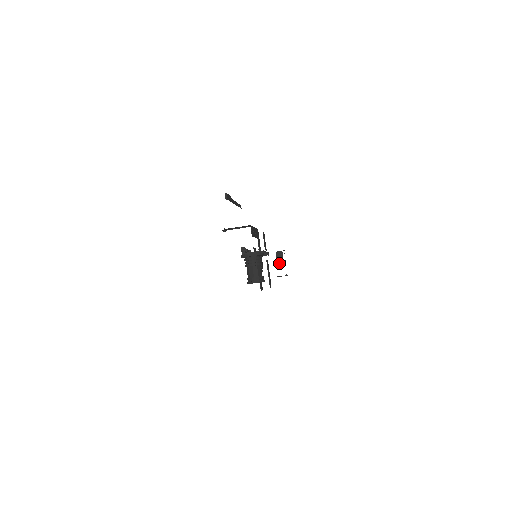
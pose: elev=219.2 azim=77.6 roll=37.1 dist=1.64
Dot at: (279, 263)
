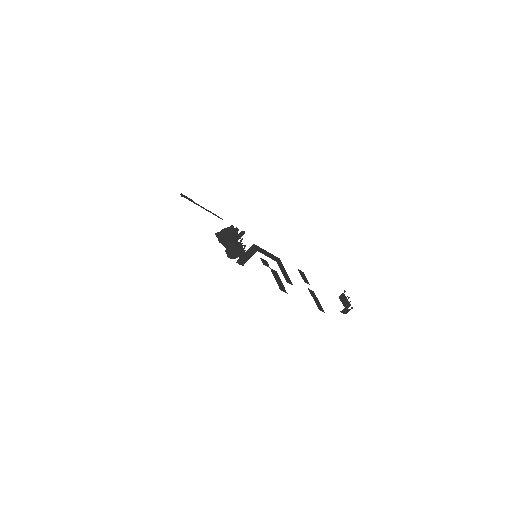
Dot at: (345, 305)
